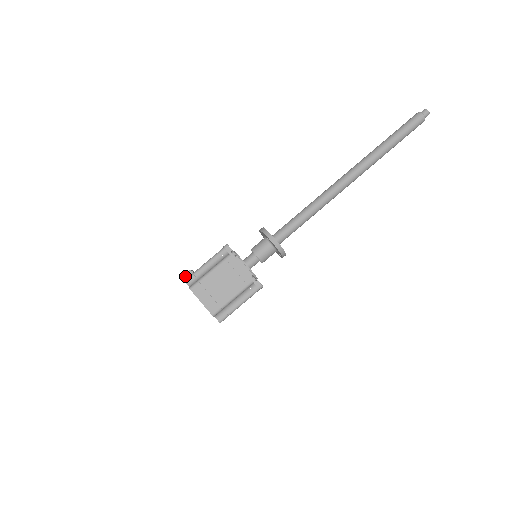
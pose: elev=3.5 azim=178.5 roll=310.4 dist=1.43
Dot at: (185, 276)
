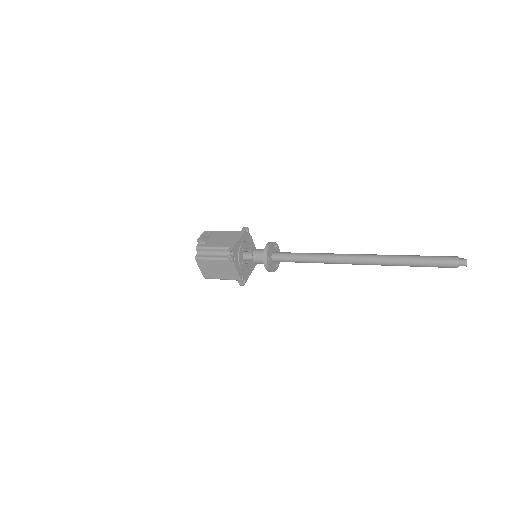
Dot at: (199, 241)
